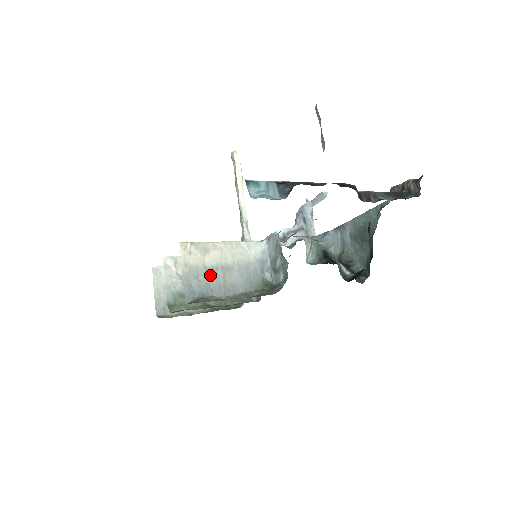
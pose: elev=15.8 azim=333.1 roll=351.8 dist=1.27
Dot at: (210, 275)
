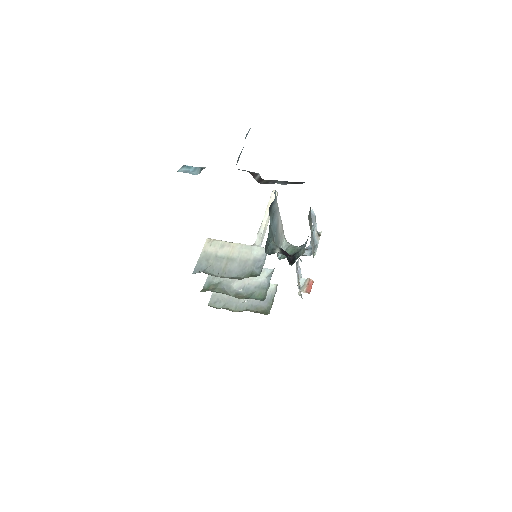
Dot at: (217, 261)
